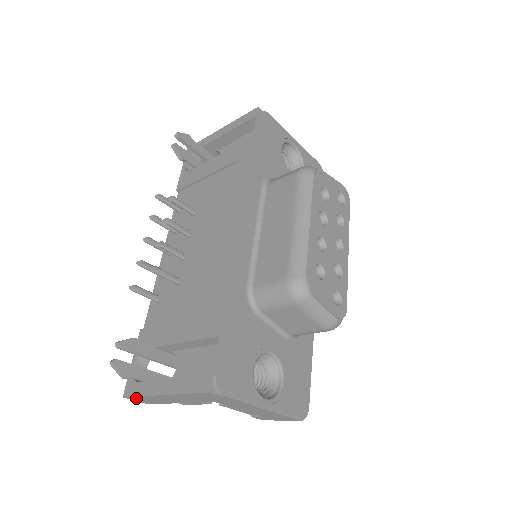
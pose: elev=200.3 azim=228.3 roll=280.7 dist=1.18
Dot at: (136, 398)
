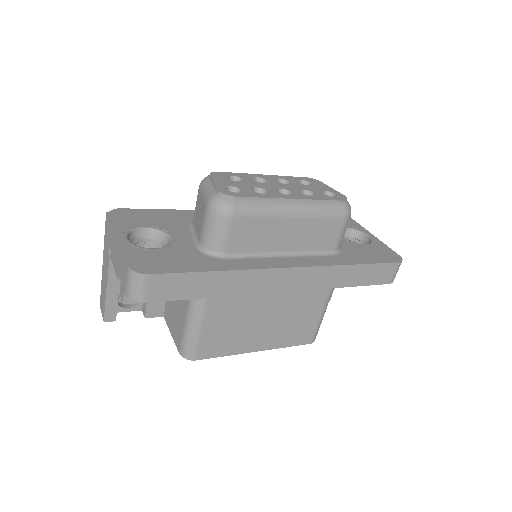
Dot at: (101, 299)
